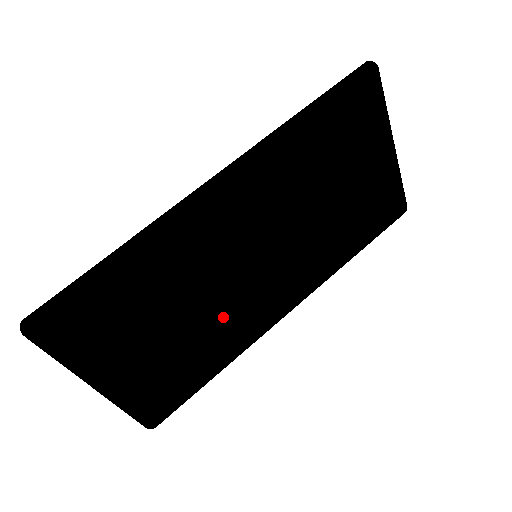
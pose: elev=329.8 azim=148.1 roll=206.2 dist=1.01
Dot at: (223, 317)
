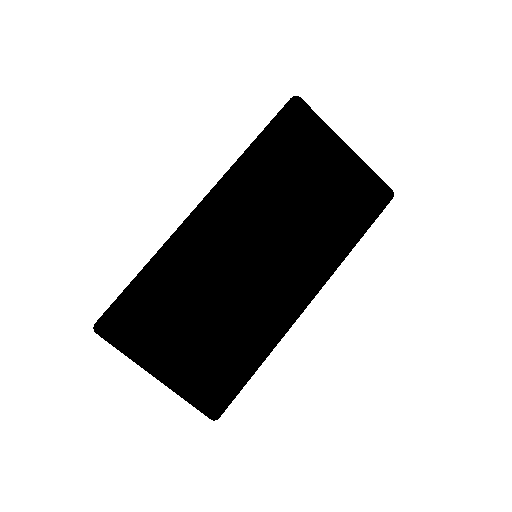
Dot at: (244, 310)
